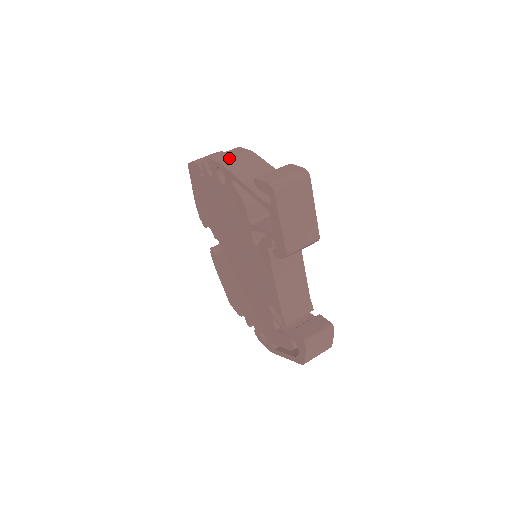
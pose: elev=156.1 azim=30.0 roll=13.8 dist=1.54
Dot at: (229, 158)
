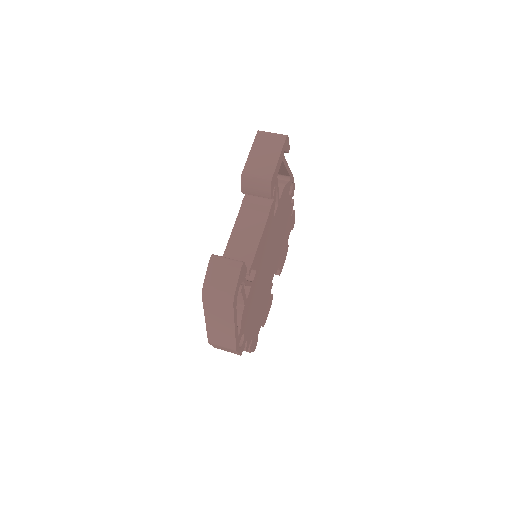
Dot at: occluded
